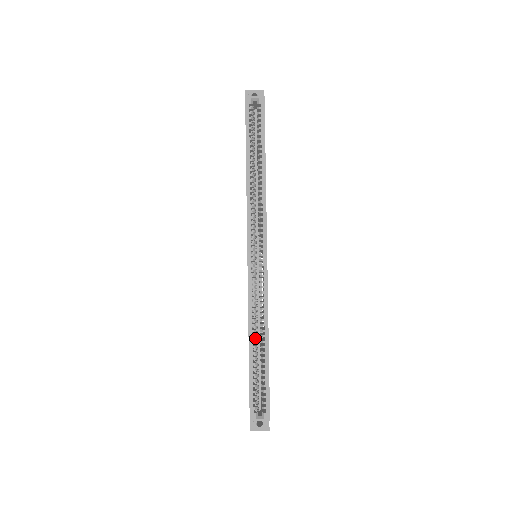
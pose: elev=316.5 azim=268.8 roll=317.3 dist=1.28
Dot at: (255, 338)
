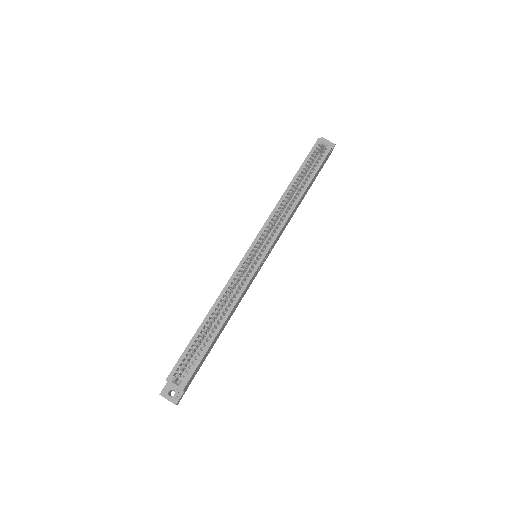
Dot at: occluded
